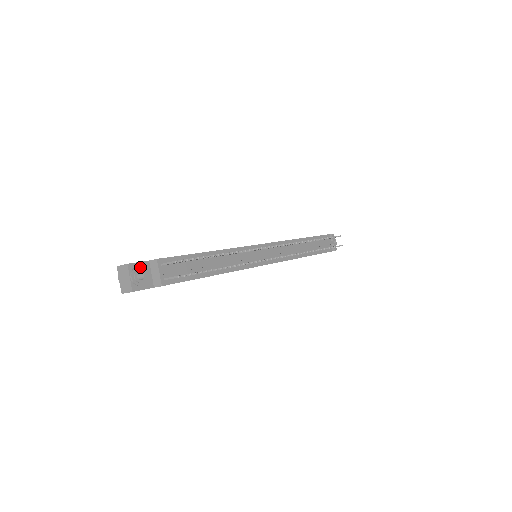
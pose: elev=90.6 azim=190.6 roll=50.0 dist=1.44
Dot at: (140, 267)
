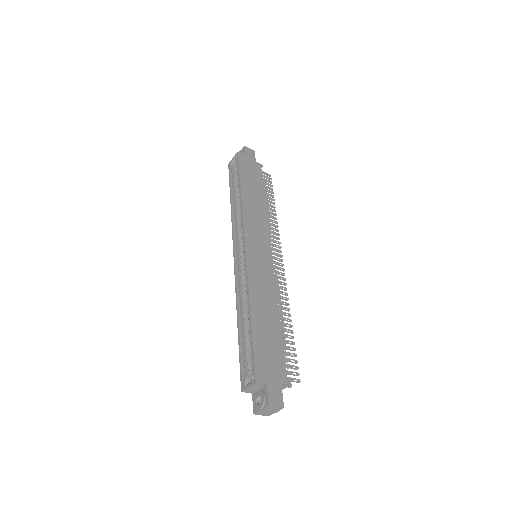
Dot at: (281, 398)
